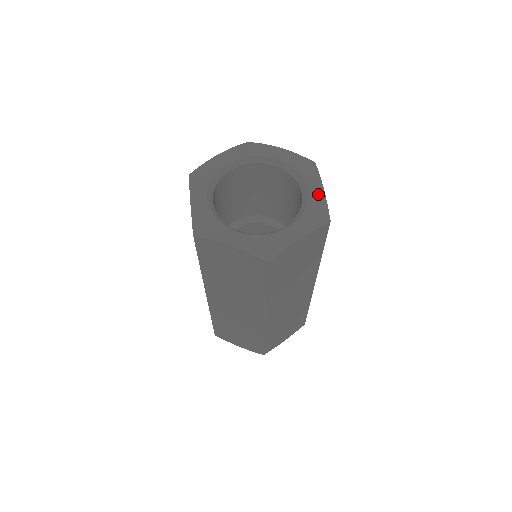
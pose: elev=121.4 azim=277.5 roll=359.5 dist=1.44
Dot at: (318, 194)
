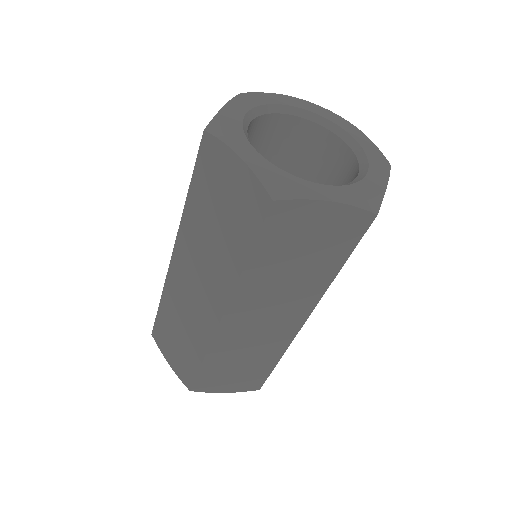
Dot at: (378, 182)
